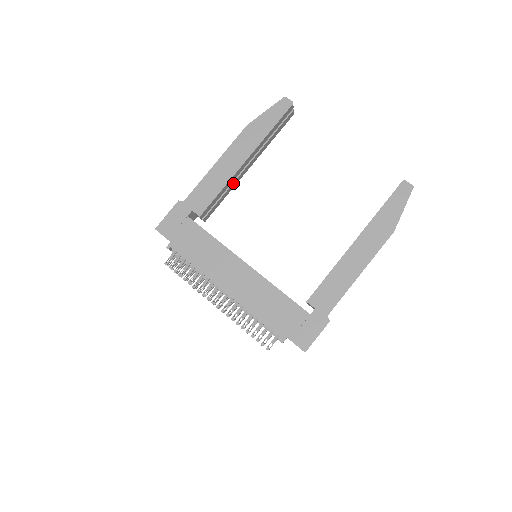
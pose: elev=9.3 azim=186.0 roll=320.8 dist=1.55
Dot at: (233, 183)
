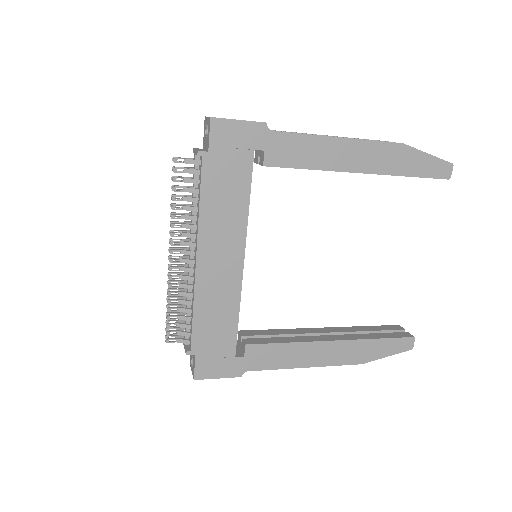
Dot at: occluded
